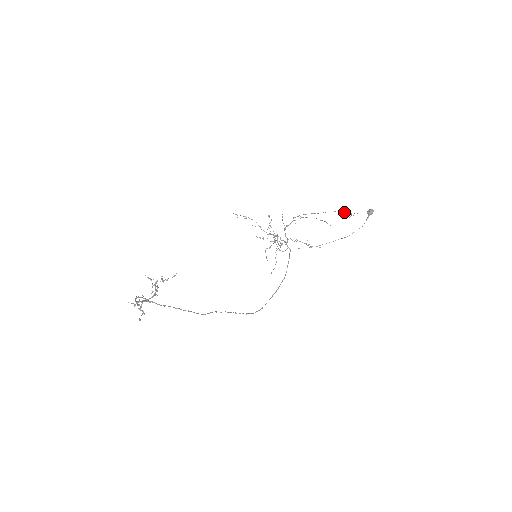
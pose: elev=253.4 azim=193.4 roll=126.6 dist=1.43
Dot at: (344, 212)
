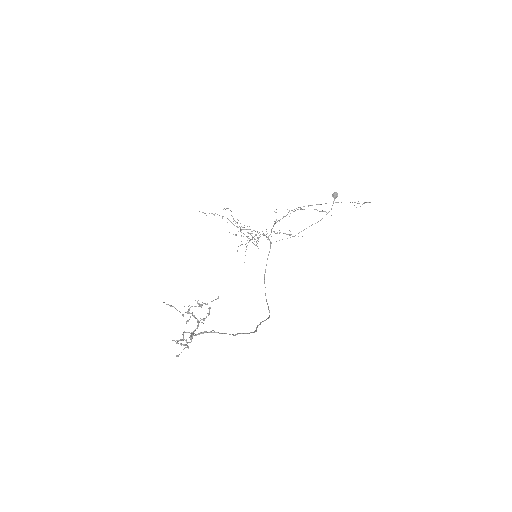
Dot at: (355, 202)
